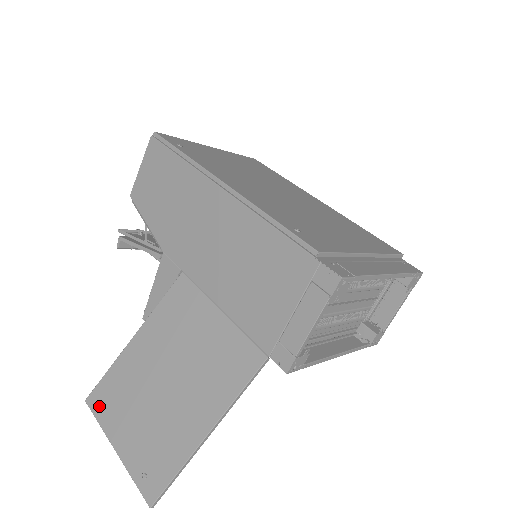
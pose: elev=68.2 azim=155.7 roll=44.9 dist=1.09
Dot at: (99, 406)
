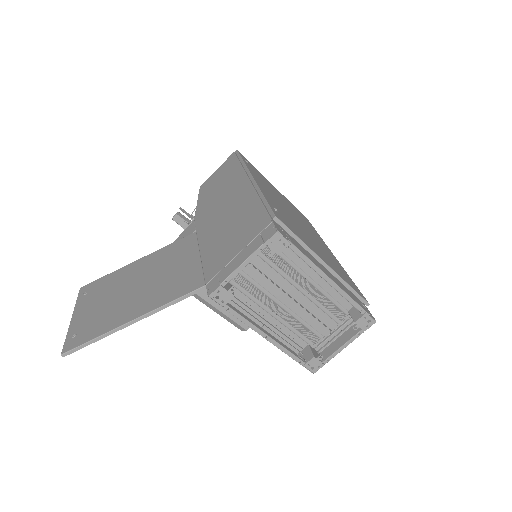
Dot at: (85, 292)
